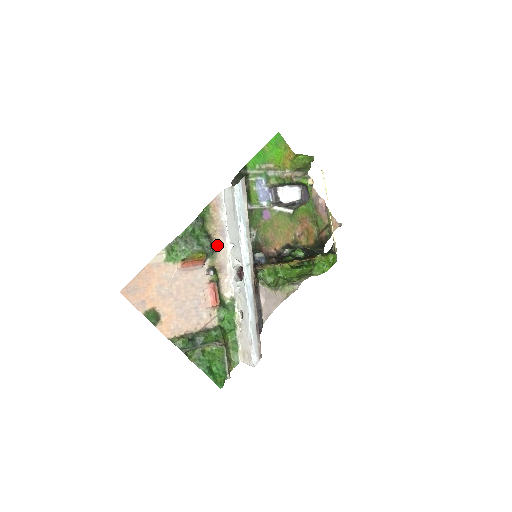
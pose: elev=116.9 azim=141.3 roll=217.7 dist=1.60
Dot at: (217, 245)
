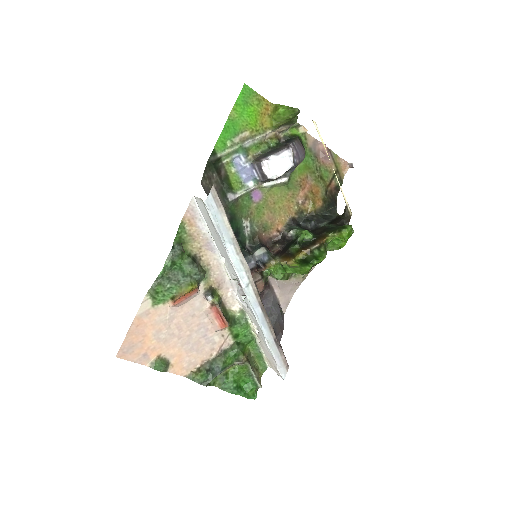
Dot at: (207, 262)
